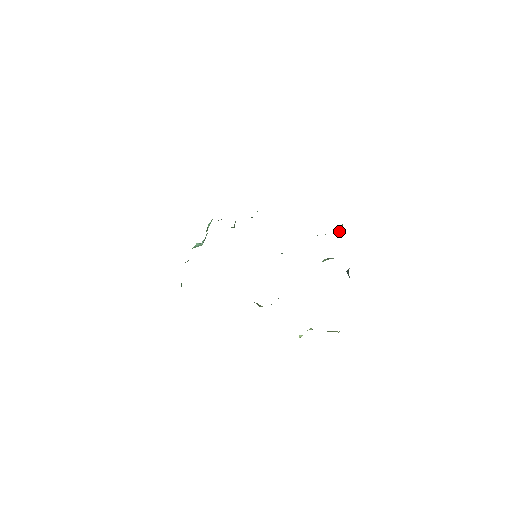
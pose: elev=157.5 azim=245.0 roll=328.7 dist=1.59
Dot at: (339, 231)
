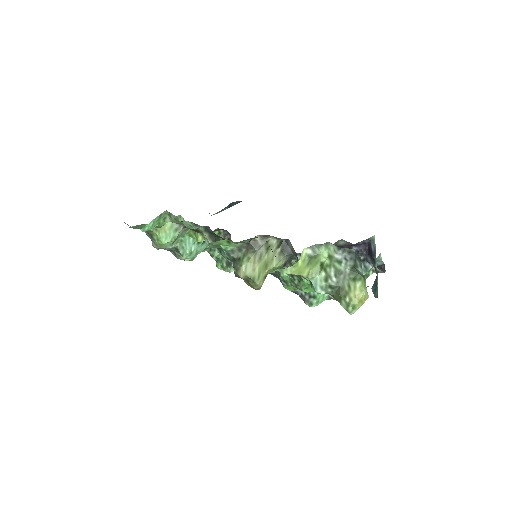
Dot at: occluded
